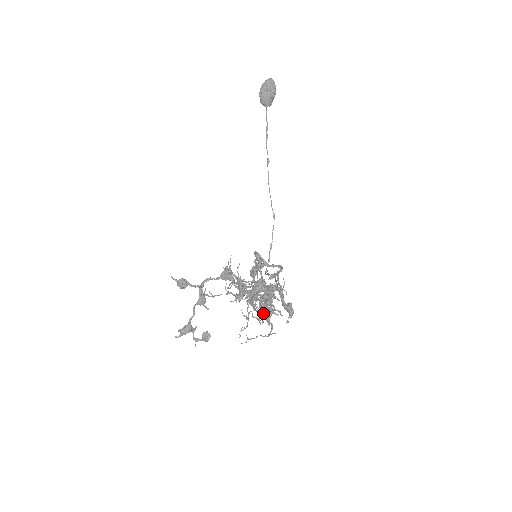
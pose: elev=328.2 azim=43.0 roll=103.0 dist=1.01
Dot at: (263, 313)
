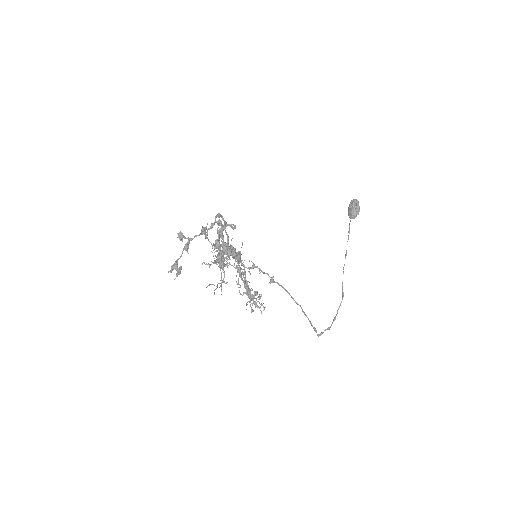
Dot at: (246, 294)
